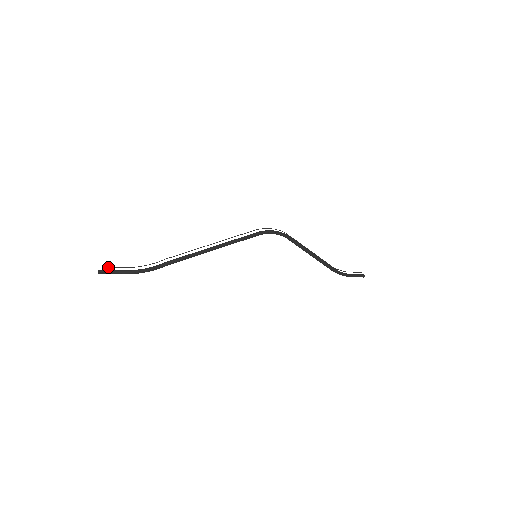
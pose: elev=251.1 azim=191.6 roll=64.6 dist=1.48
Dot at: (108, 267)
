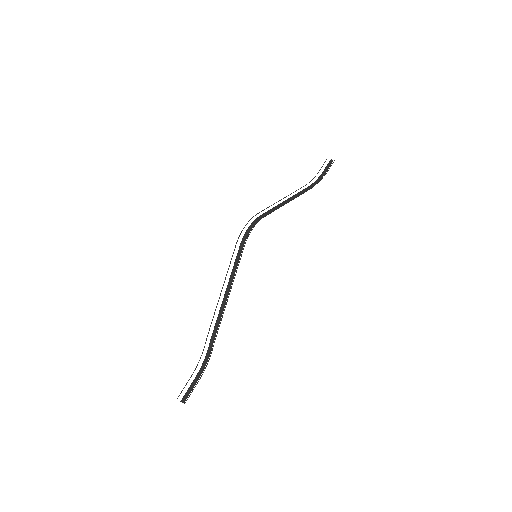
Dot at: occluded
